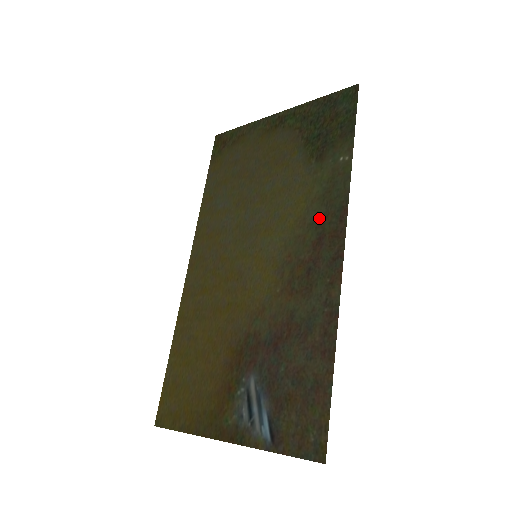
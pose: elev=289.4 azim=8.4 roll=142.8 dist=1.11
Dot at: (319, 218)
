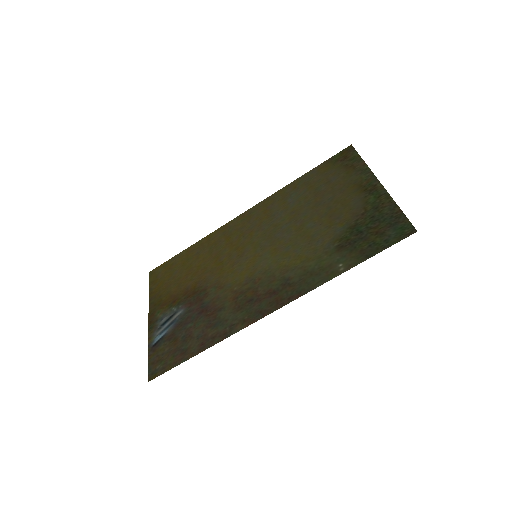
Dot at: (289, 281)
